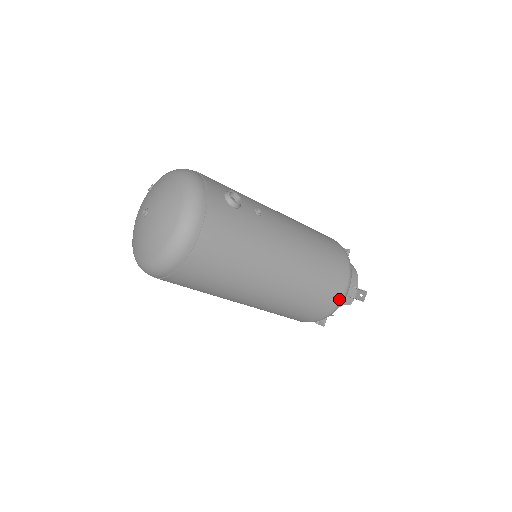
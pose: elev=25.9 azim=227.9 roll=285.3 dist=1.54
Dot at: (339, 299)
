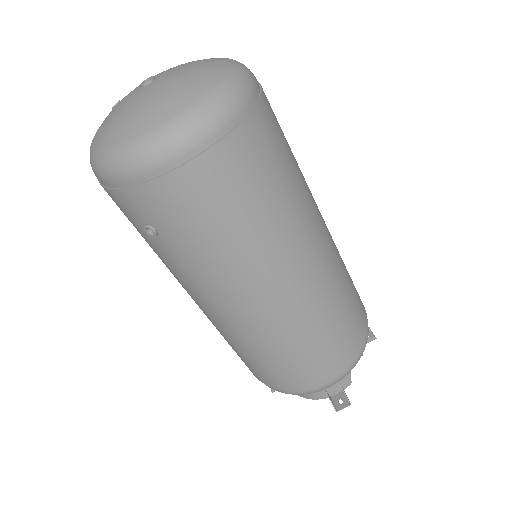
Dot at: occluded
